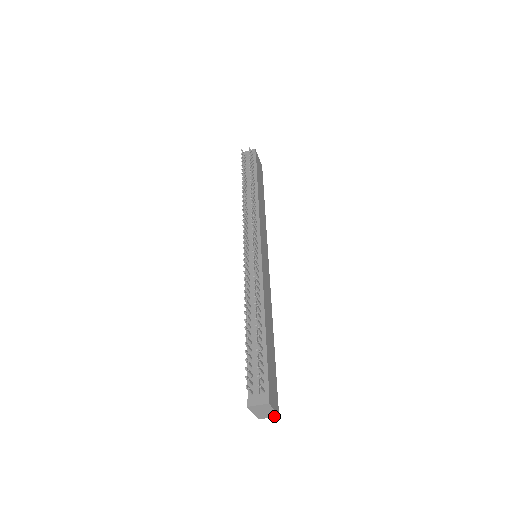
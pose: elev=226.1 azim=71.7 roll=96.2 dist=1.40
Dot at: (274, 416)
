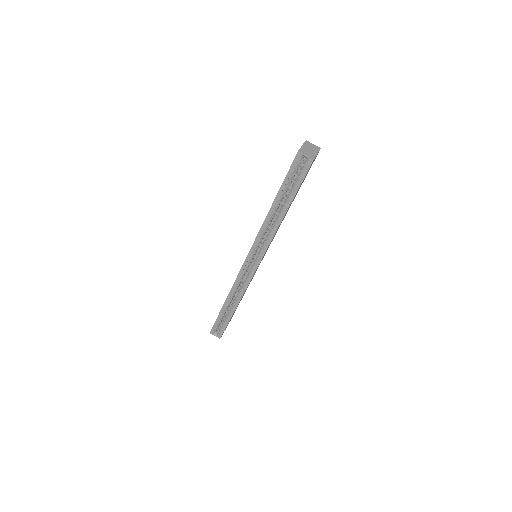
Dot at: (311, 157)
